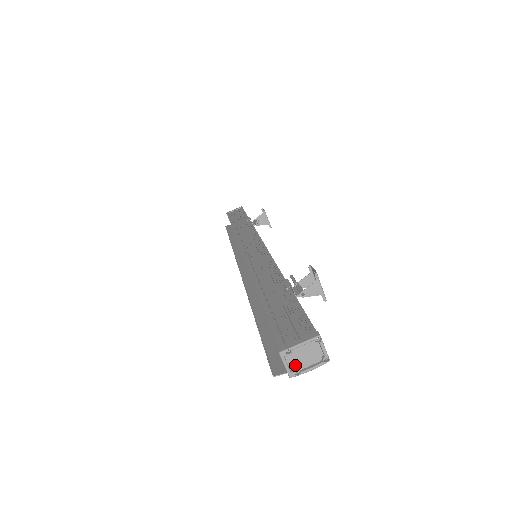
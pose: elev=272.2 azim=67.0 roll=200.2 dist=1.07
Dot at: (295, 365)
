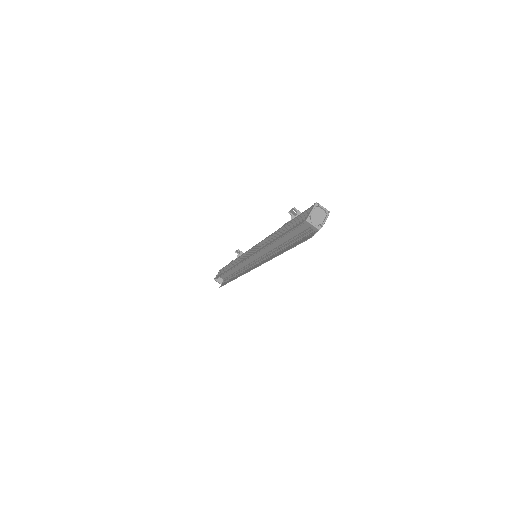
Dot at: (317, 224)
